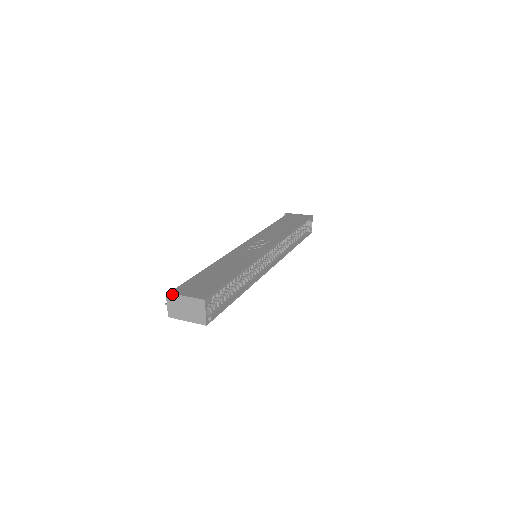
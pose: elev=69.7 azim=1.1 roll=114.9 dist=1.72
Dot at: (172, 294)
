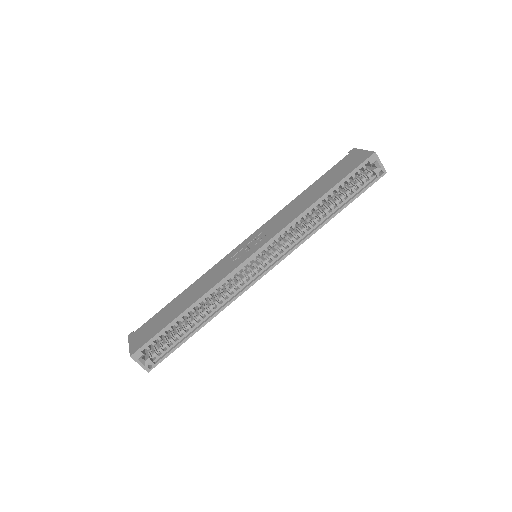
Dot at: (128, 339)
